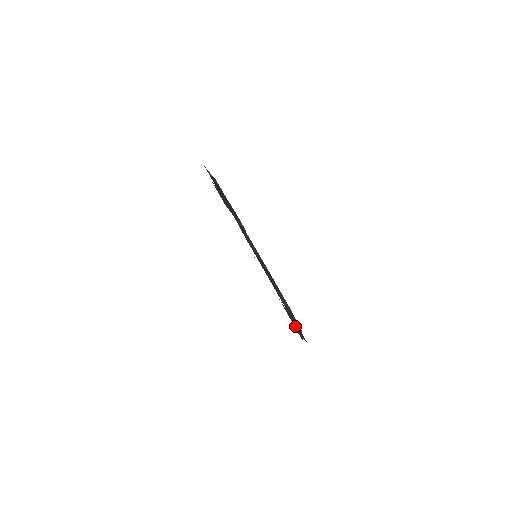
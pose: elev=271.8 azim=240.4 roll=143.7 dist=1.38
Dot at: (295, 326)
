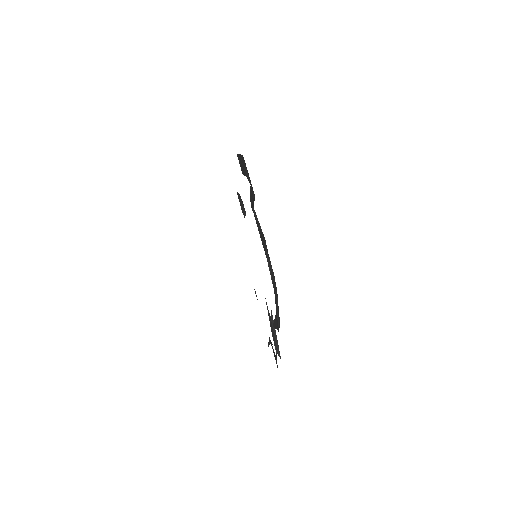
Dot at: (274, 338)
